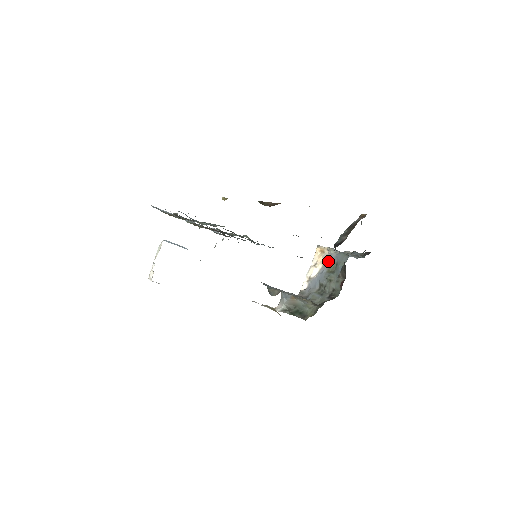
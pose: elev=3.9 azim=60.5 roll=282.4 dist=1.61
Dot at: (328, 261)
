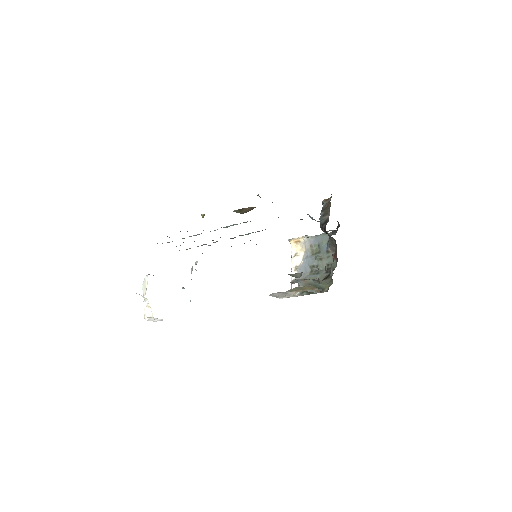
Dot at: (308, 246)
